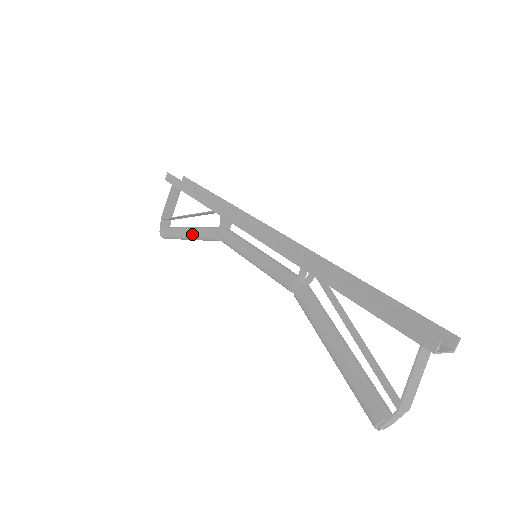
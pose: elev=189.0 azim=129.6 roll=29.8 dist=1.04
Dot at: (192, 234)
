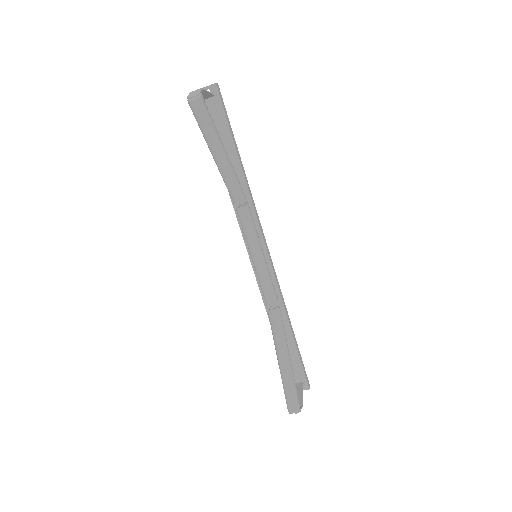
Dot at: (275, 348)
